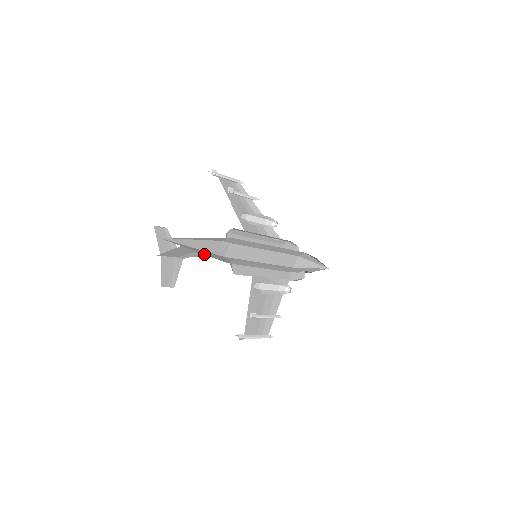
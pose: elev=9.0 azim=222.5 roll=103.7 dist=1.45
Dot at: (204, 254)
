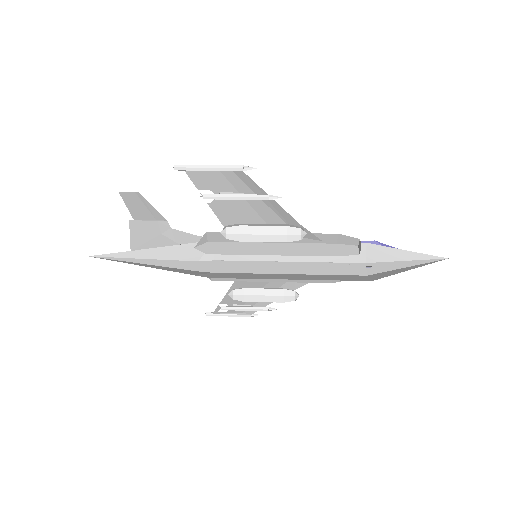
Dot at: (160, 259)
